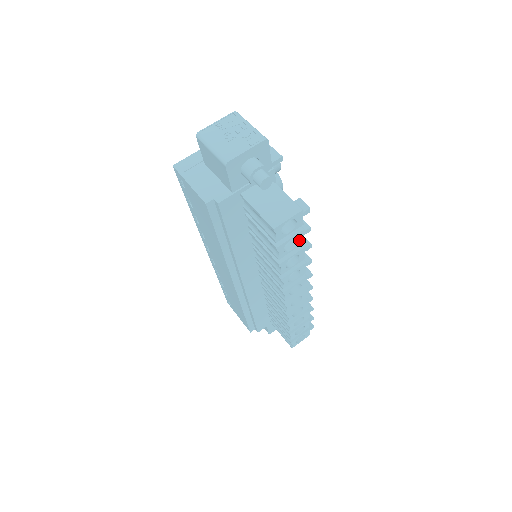
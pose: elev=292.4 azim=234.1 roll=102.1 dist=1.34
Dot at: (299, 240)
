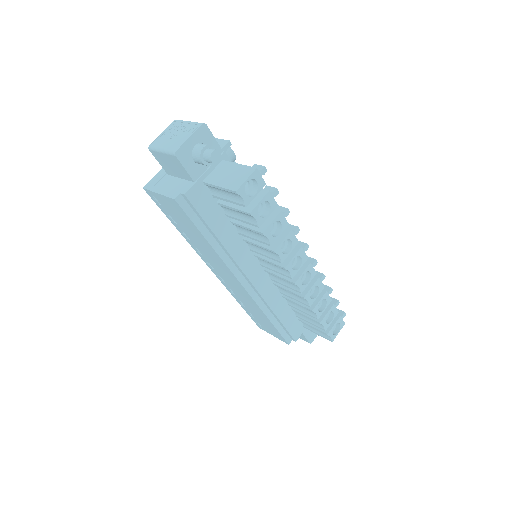
Dot at: (271, 203)
